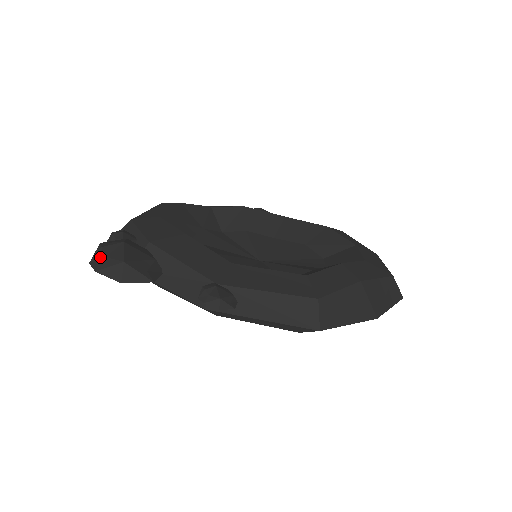
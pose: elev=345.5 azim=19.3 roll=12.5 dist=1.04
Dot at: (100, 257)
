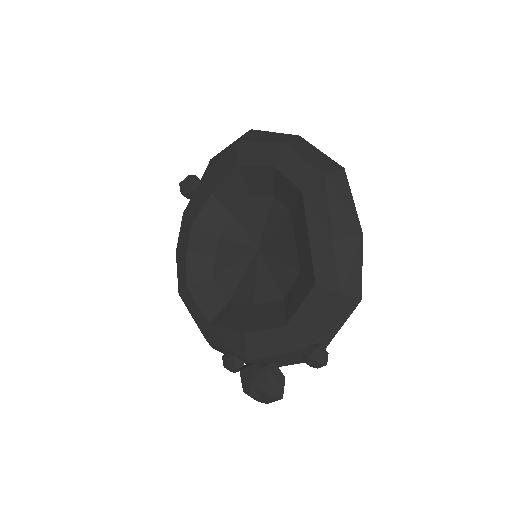
Dot at: (257, 399)
